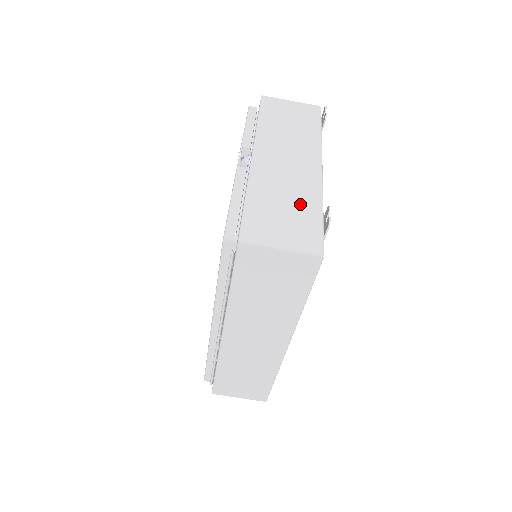
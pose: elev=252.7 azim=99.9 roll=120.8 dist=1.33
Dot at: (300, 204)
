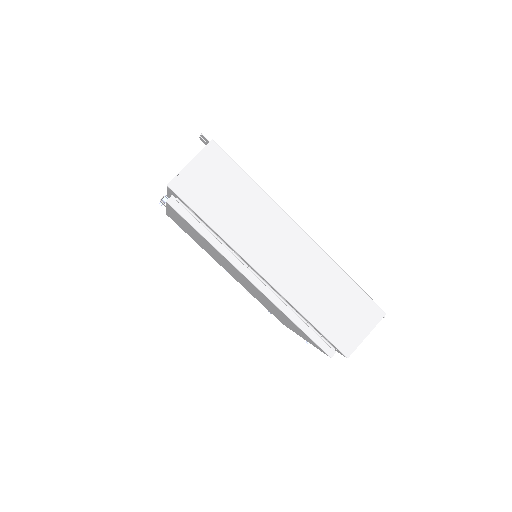
Dot at: occluded
